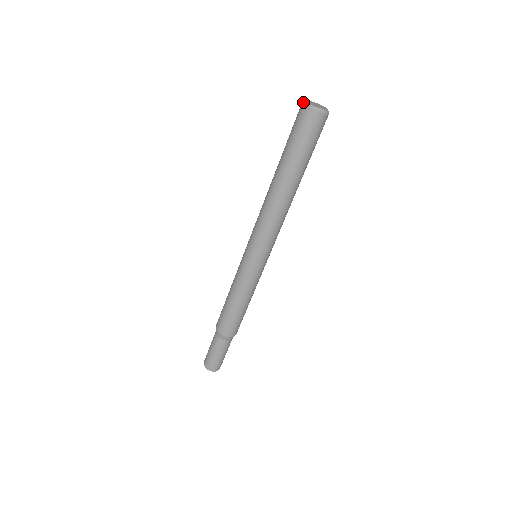
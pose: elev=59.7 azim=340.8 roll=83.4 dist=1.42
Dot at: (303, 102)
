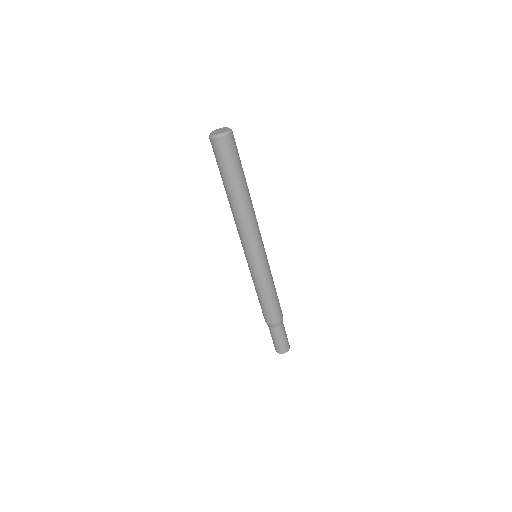
Dot at: occluded
